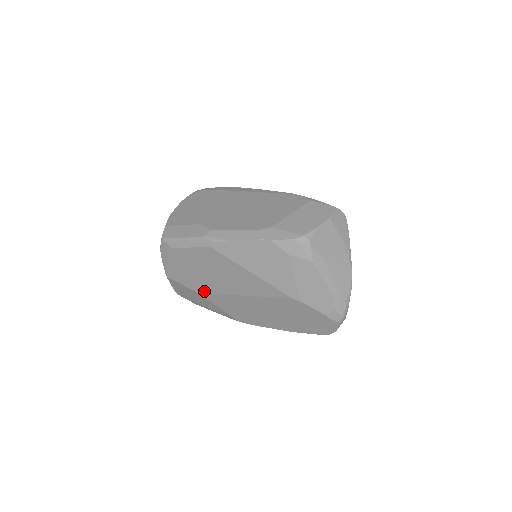
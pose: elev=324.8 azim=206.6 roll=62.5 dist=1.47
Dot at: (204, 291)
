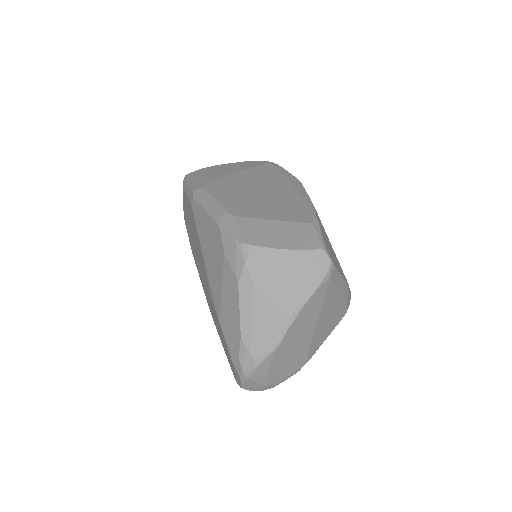
Dot at: (193, 253)
